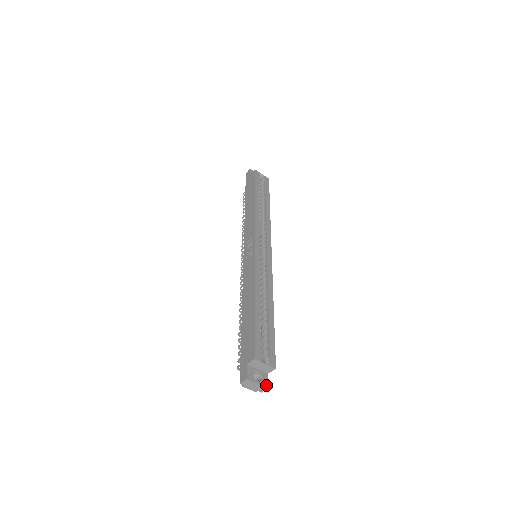
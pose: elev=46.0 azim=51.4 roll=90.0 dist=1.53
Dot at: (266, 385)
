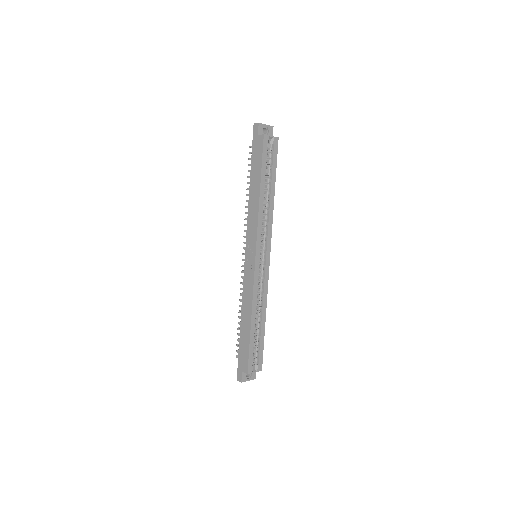
Dot at: (254, 378)
